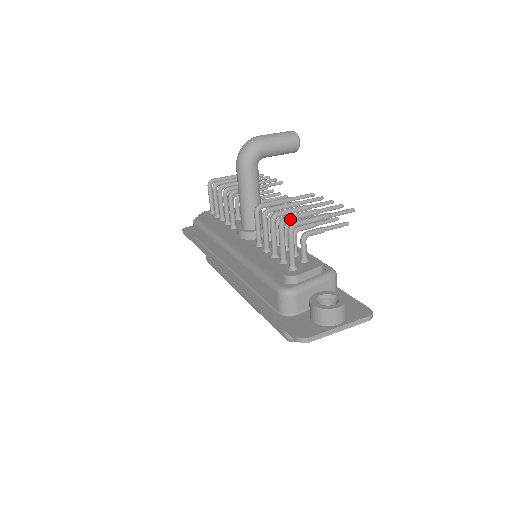
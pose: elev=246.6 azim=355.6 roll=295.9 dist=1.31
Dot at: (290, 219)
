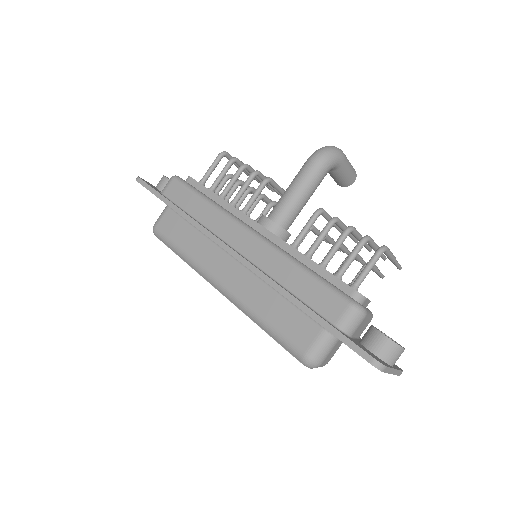
Dot at: (371, 241)
